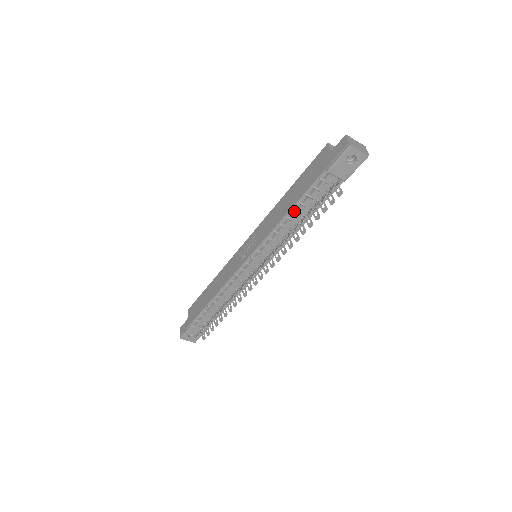
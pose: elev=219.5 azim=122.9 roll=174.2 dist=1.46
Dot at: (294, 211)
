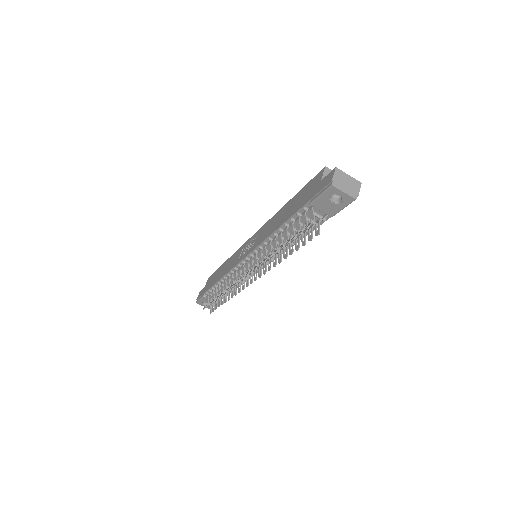
Dot at: (281, 231)
